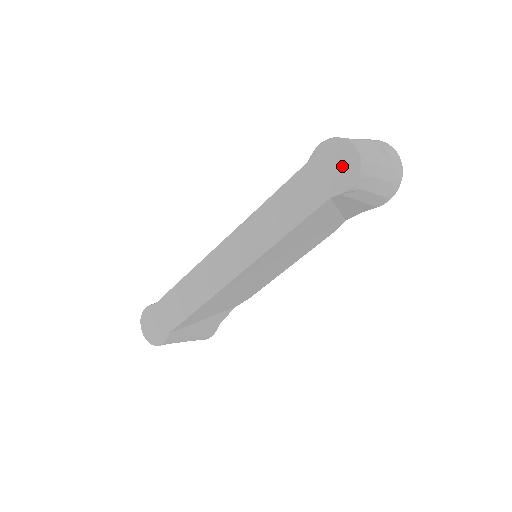
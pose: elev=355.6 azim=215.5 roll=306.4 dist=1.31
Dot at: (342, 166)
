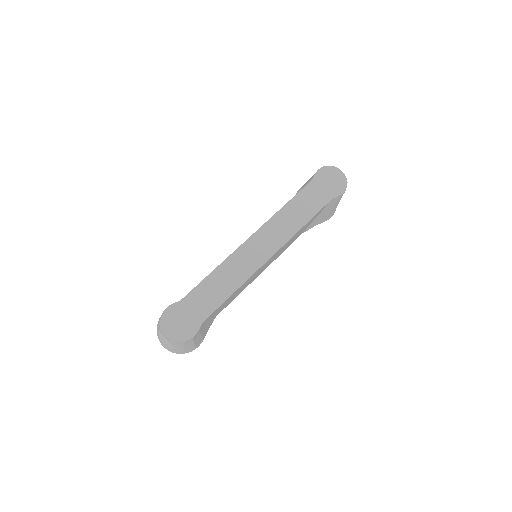
Dot at: (336, 181)
